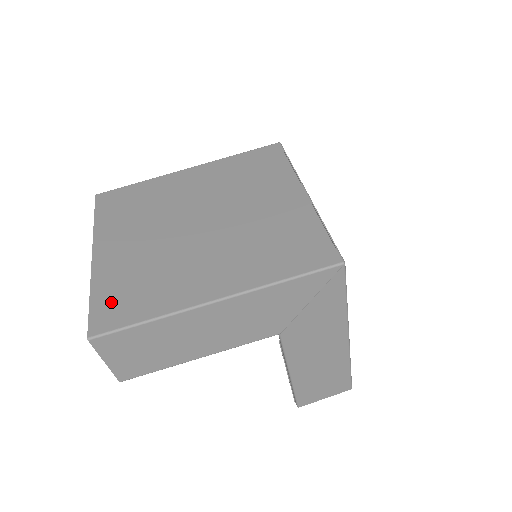
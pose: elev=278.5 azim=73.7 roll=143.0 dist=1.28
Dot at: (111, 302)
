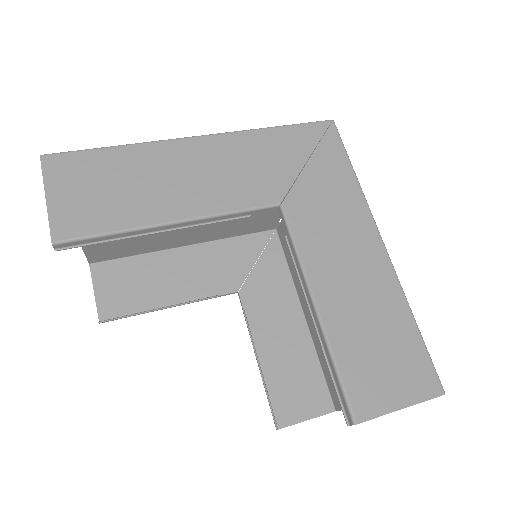
Dot at: occluded
